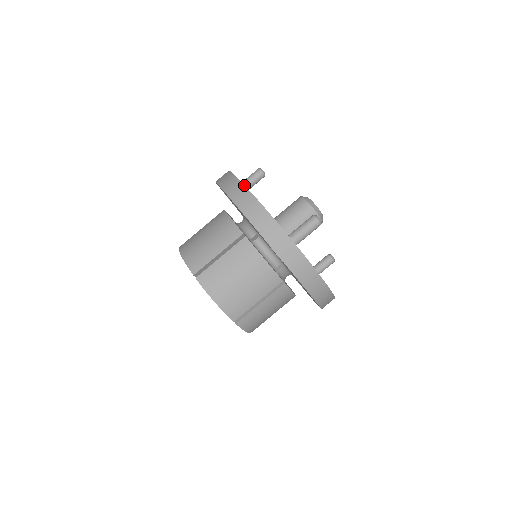
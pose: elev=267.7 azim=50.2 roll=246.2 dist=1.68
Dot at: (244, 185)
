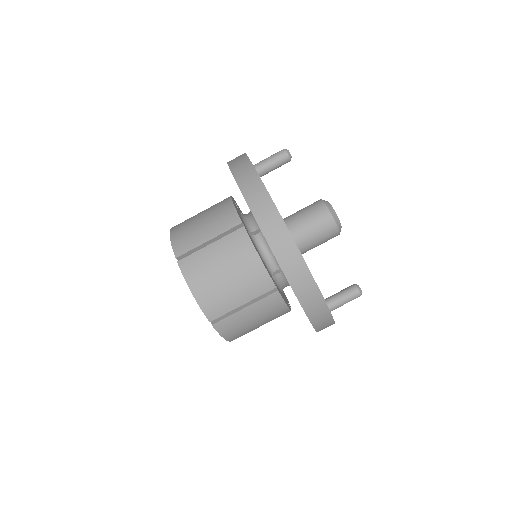
Dot at: (305, 262)
